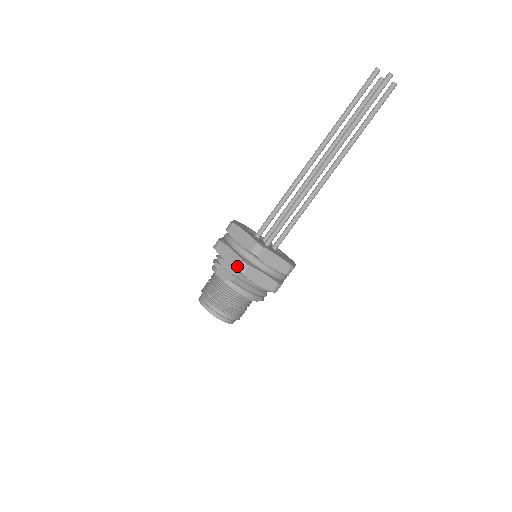
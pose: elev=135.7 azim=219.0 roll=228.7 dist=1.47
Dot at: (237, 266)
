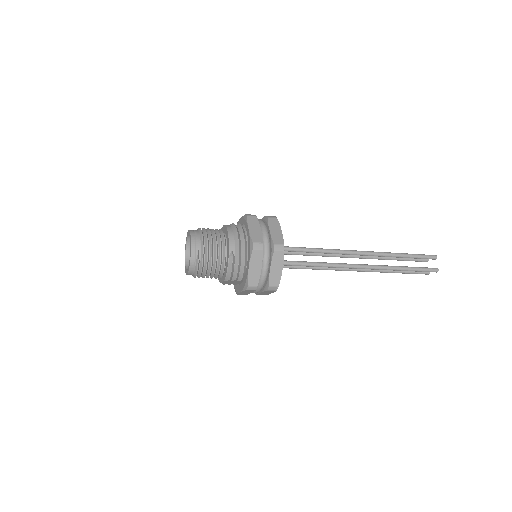
Dot at: occluded
